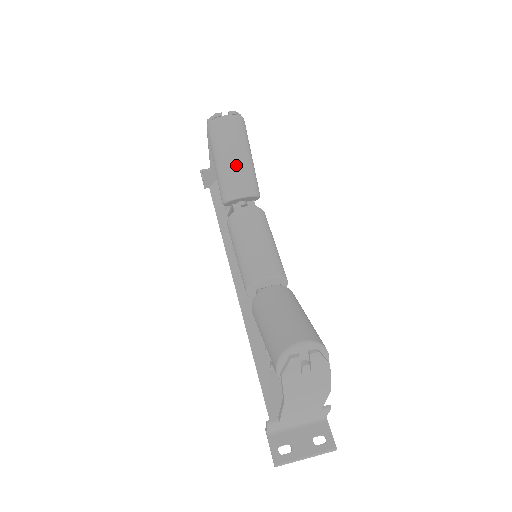
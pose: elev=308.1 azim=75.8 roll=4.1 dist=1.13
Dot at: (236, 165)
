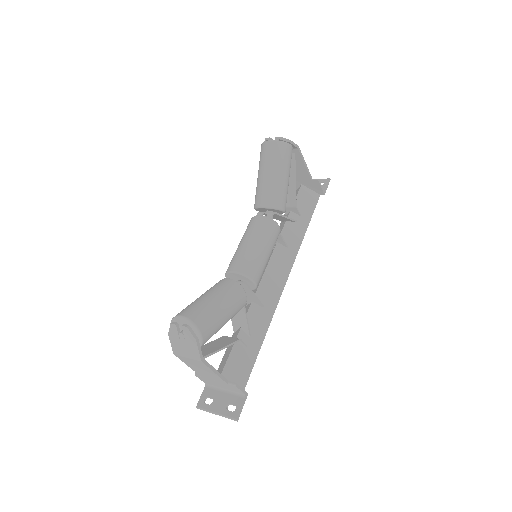
Dot at: (264, 181)
